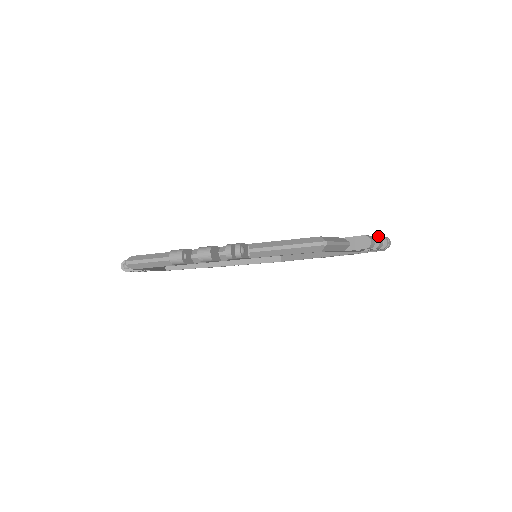
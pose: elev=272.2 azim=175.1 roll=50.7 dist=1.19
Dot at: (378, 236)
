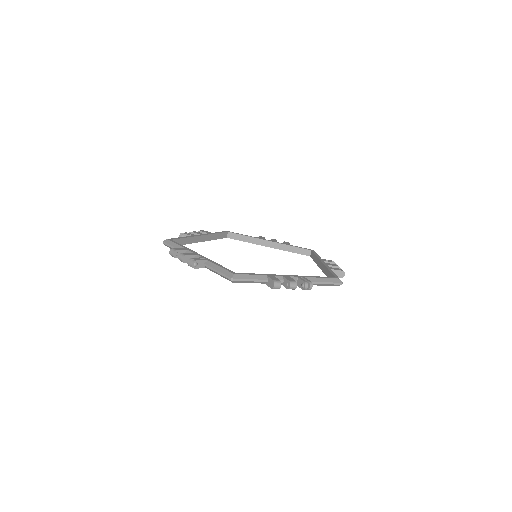
Dot at: (295, 282)
